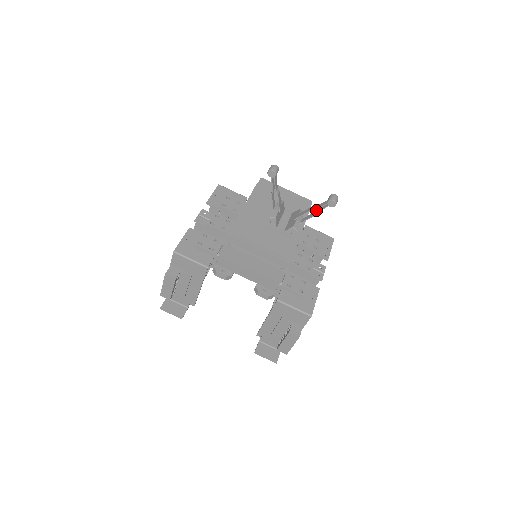
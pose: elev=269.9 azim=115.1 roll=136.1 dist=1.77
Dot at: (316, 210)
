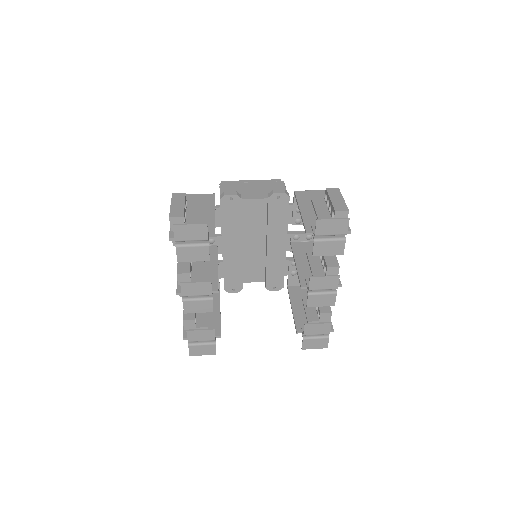
Dot at: occluded
